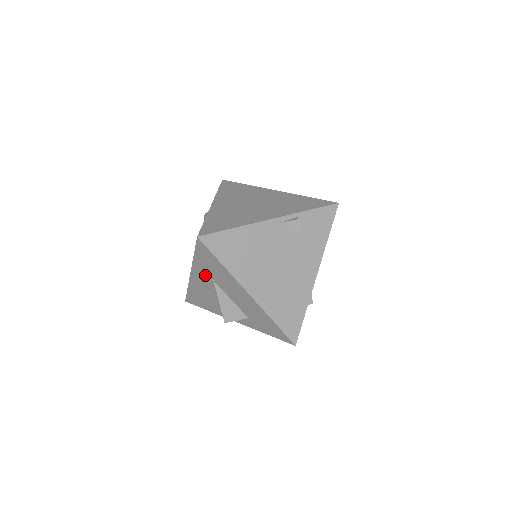
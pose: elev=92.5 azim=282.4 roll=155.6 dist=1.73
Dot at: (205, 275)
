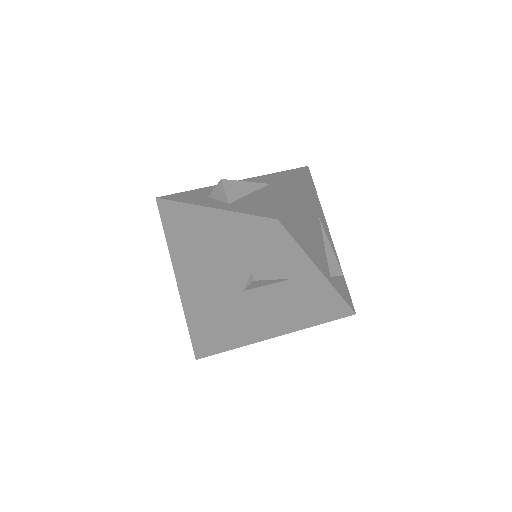
Dot at: occluded
